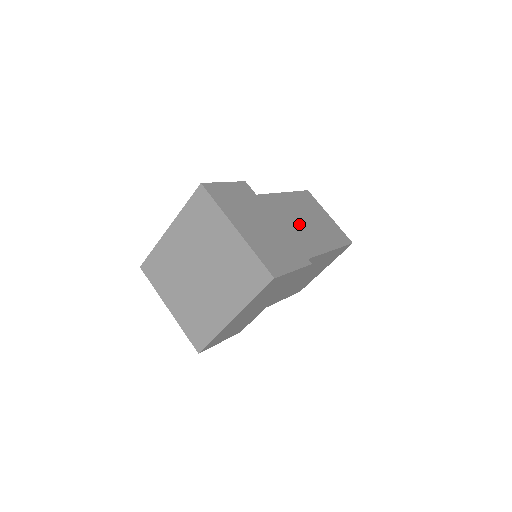
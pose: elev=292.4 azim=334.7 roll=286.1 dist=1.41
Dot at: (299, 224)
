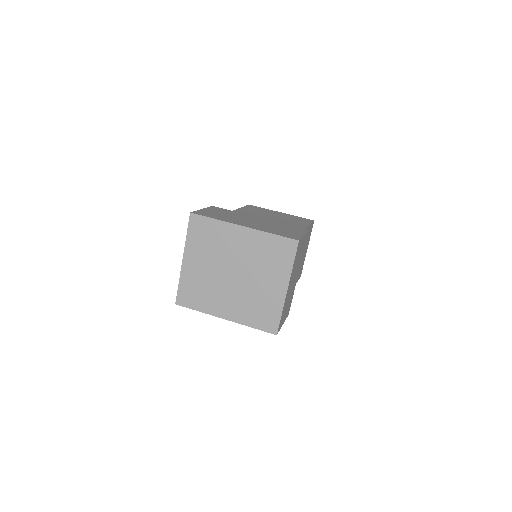
Dot at: occluded
